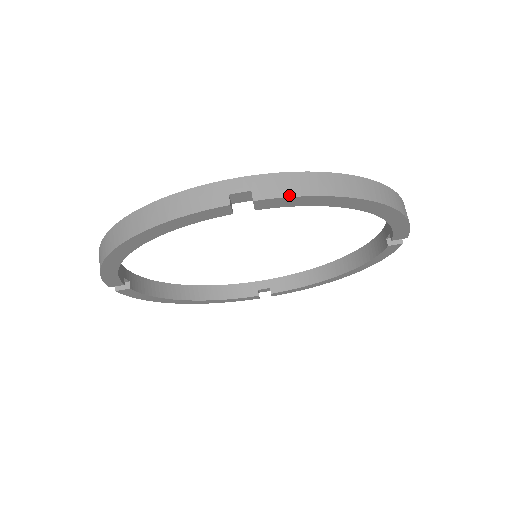
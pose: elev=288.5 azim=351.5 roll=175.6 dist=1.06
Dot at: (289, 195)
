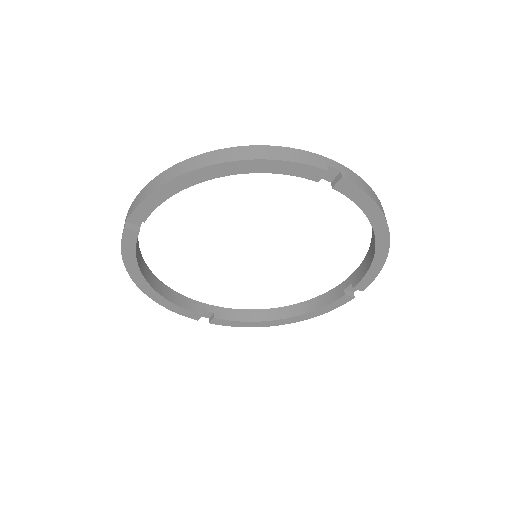
Dot at: (140, 202)
